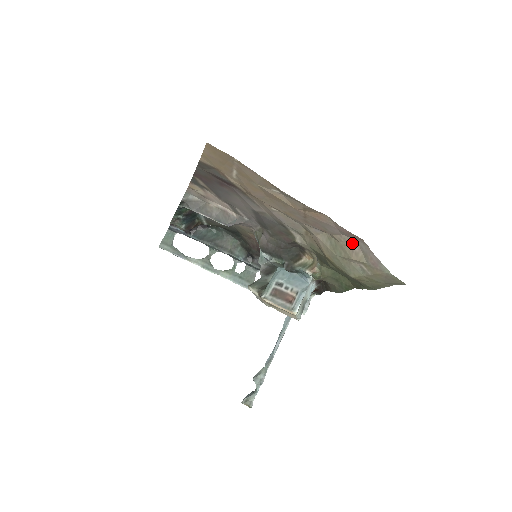
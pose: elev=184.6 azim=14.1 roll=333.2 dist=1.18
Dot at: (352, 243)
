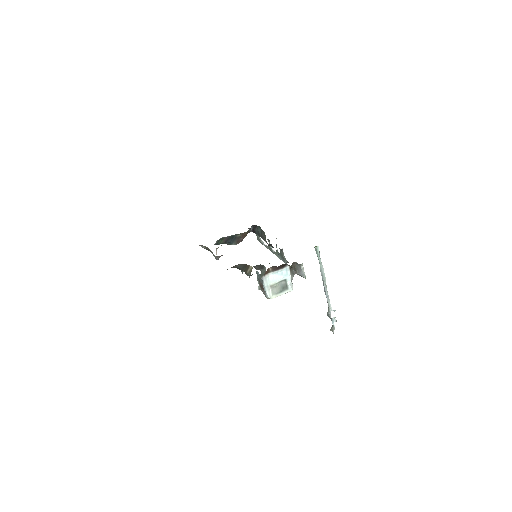
Dot at: occluded
